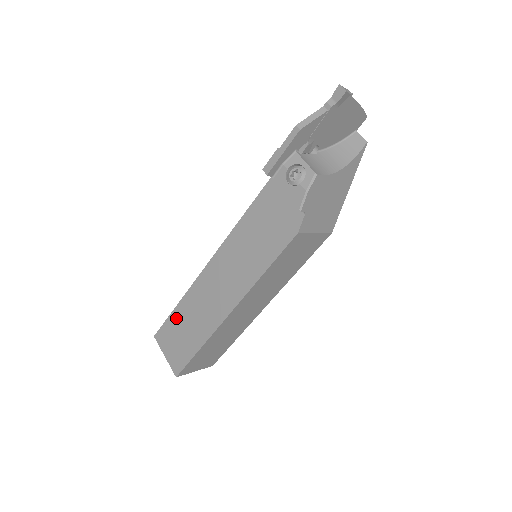
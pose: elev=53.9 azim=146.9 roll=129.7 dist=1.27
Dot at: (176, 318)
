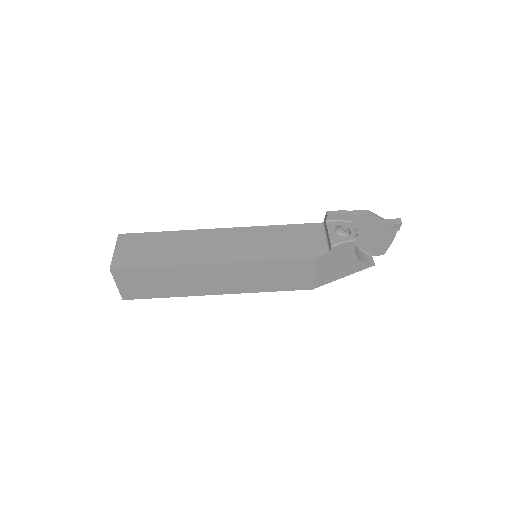
Dot at: (157, 237)
